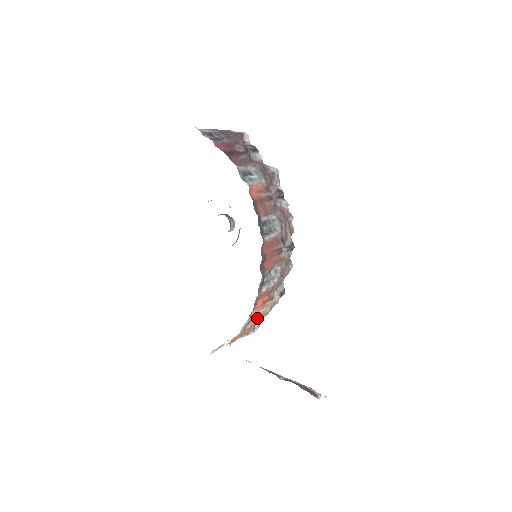
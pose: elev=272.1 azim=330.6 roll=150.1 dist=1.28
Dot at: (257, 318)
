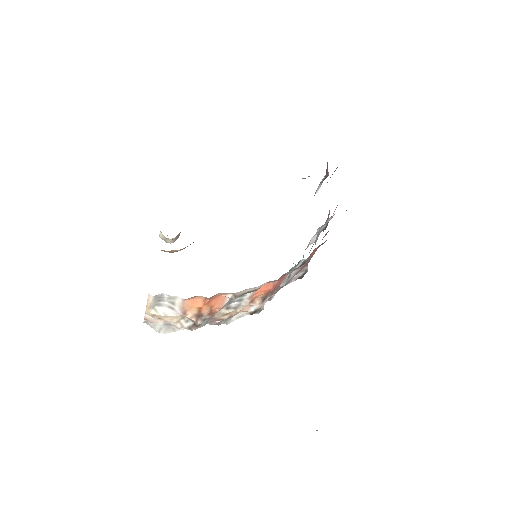
Dot at: (227, 308)
